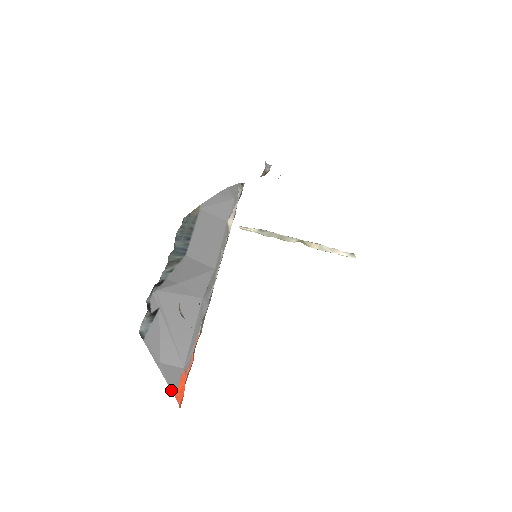
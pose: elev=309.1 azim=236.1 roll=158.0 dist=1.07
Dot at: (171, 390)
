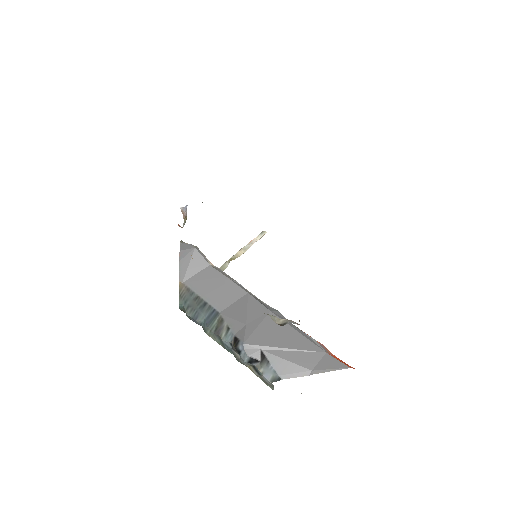
Dot at: occluded
